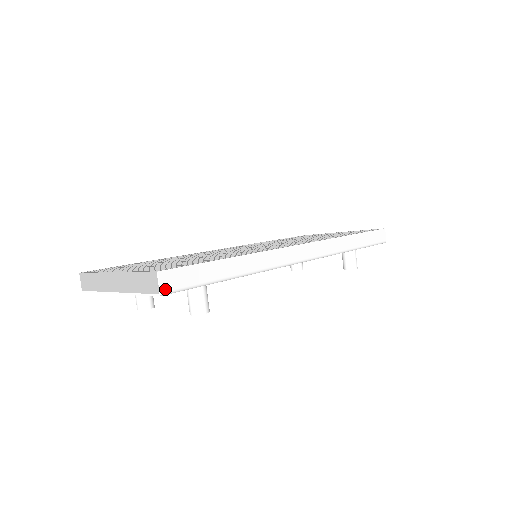
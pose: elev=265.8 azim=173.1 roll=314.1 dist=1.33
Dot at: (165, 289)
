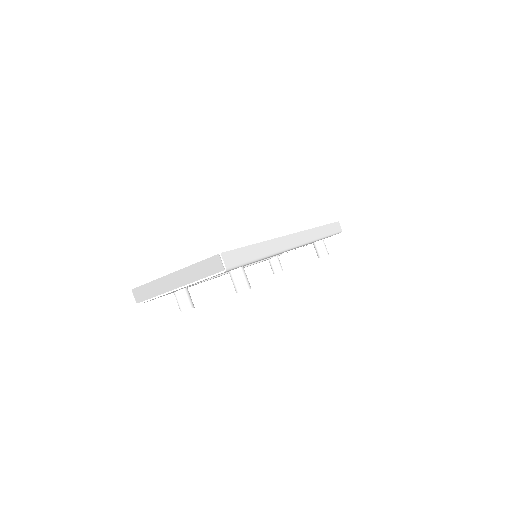
Dot at: (228, 266)
